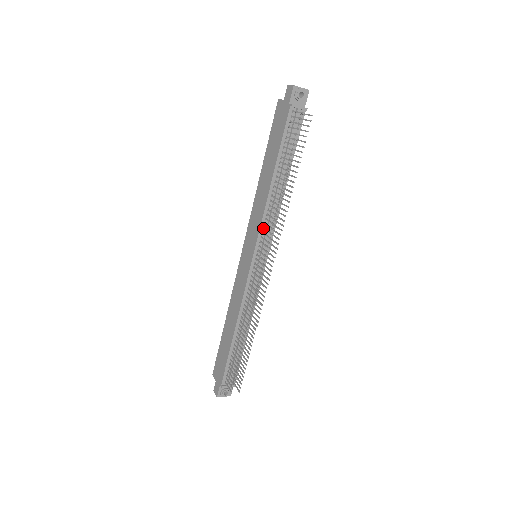
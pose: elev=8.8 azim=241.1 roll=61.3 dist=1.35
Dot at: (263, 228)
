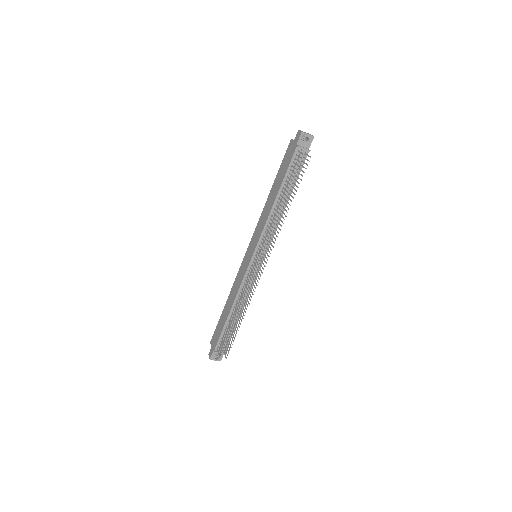
Dot at: (263, 236)
